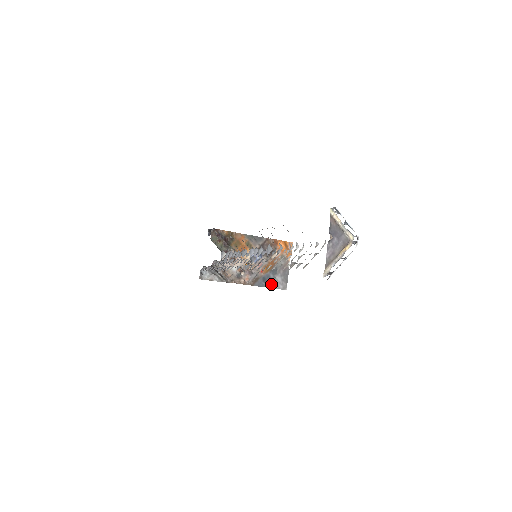
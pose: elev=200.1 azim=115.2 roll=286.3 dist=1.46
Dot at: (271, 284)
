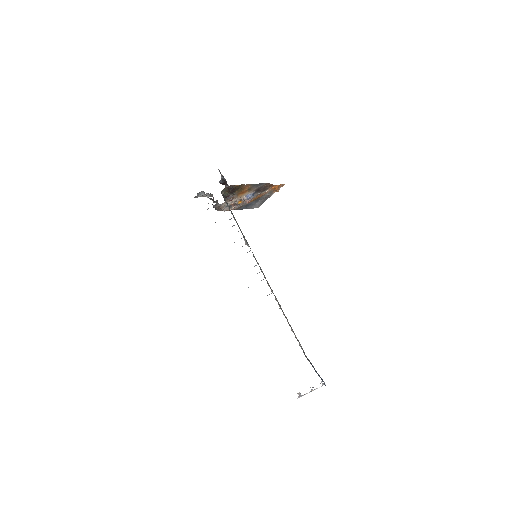
Dot at: (250, 207)
